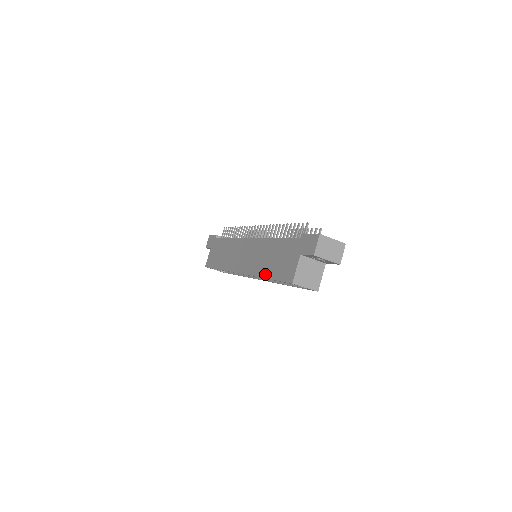
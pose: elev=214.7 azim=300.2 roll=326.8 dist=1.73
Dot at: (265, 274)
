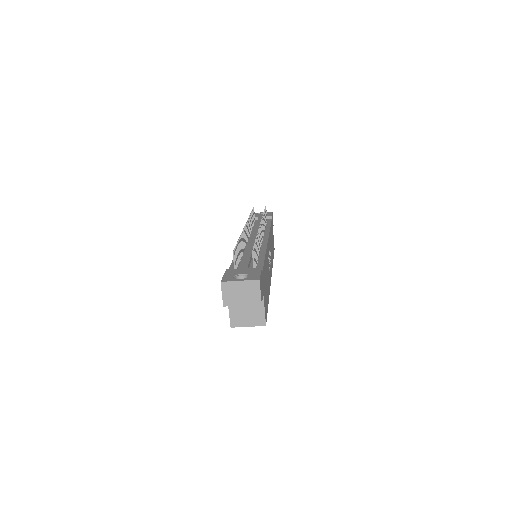
Dot at: occluded
